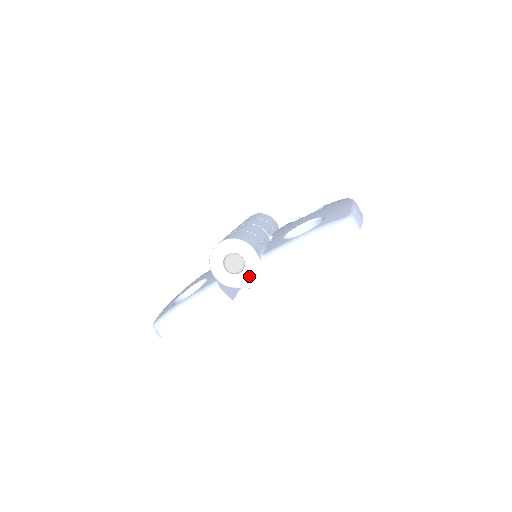
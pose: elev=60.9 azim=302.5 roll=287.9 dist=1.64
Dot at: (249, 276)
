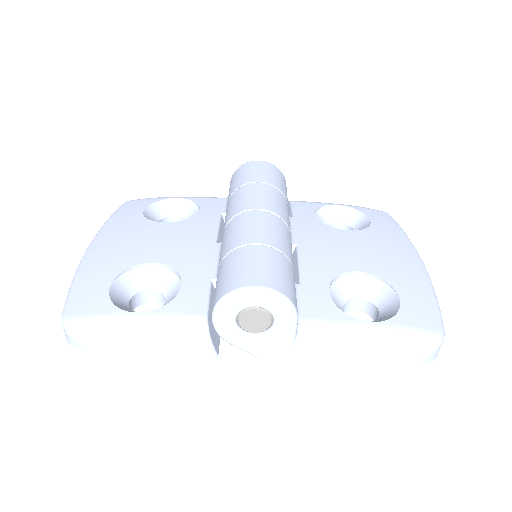
Dot at: (265, 343)
